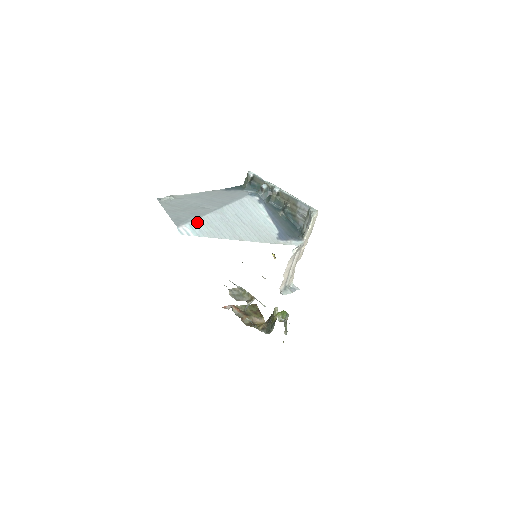
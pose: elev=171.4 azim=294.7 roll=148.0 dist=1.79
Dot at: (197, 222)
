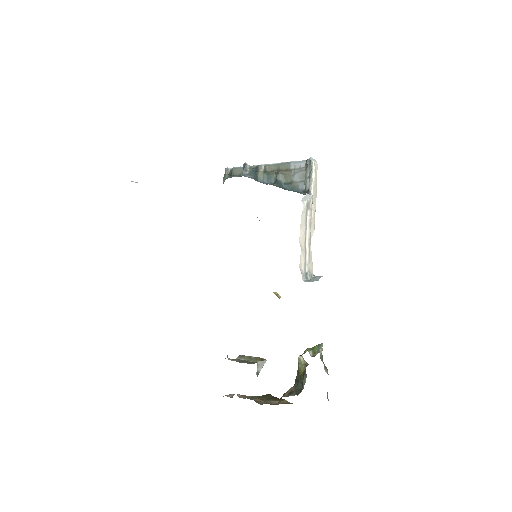
Dot at: occluded
